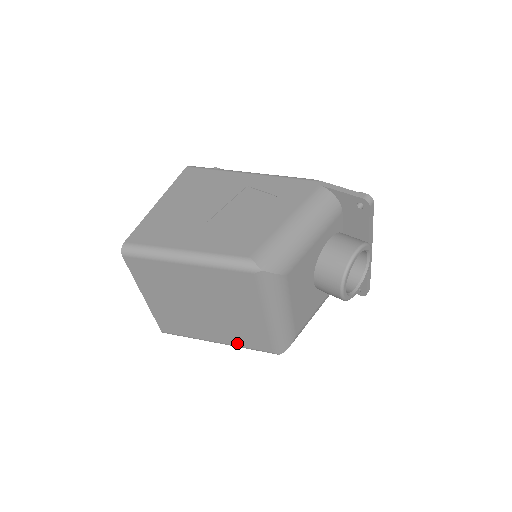
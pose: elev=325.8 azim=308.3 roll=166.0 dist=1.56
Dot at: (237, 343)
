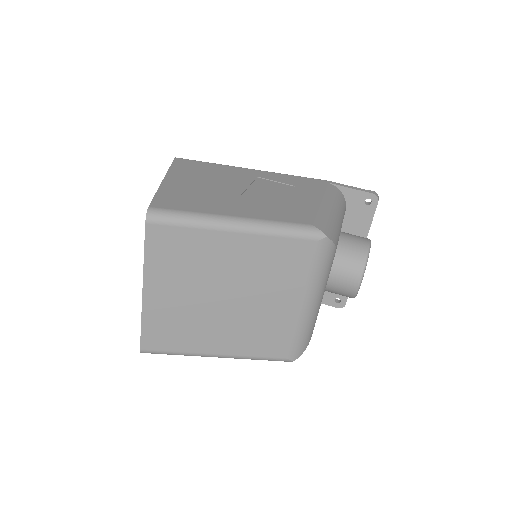
Dot at: (247, 351)
